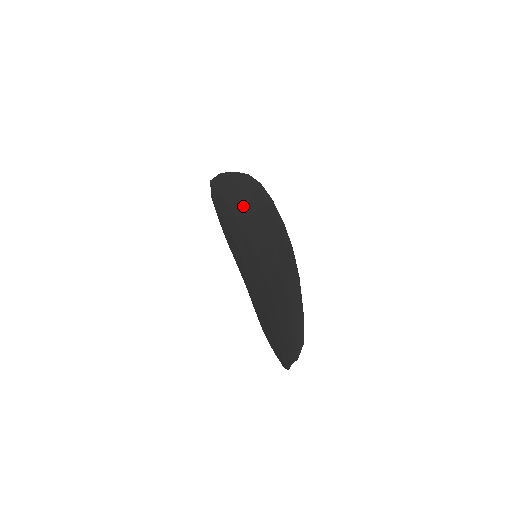
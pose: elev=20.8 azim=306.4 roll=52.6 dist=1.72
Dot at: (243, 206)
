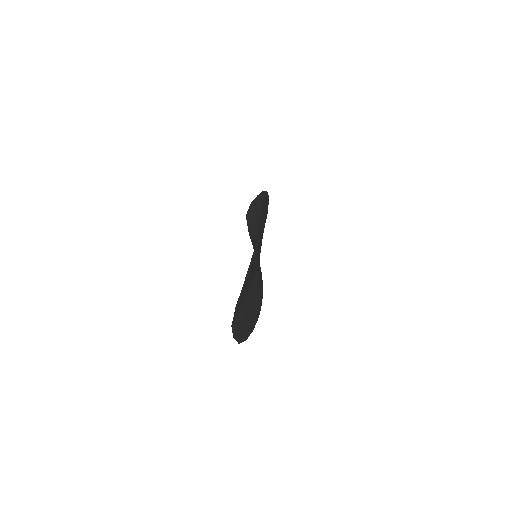
Dot at: (257, 219)
